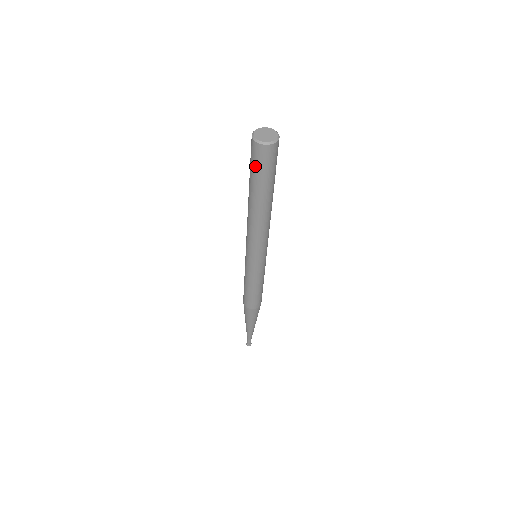
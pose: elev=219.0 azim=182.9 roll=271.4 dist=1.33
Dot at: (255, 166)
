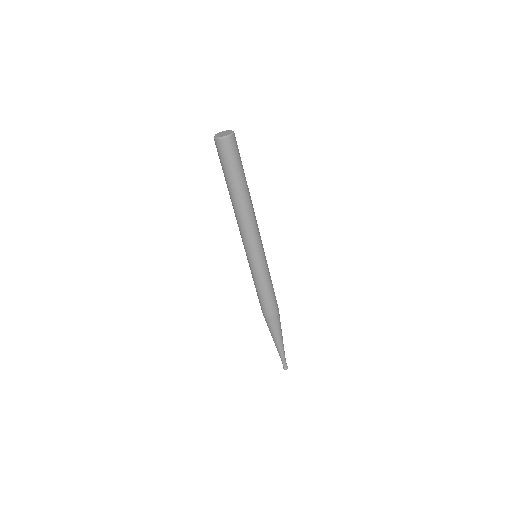
Dot at: (230, 160)
